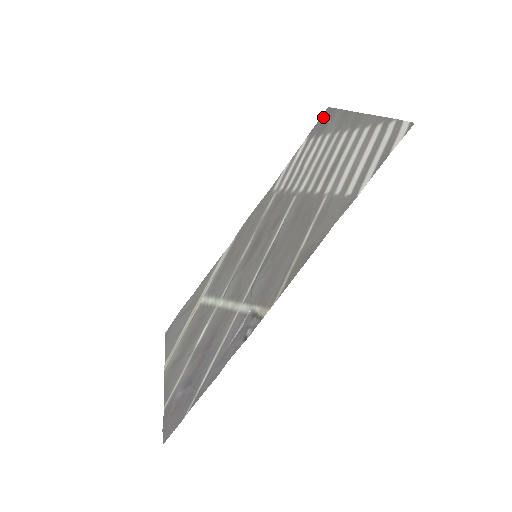
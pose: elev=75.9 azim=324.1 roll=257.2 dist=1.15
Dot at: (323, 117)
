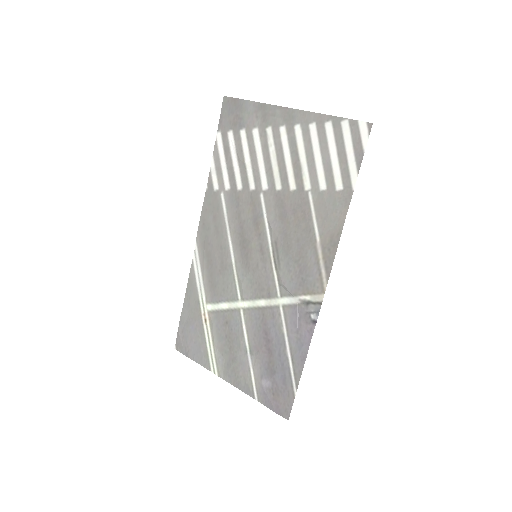
Dot at: (227, 108)
